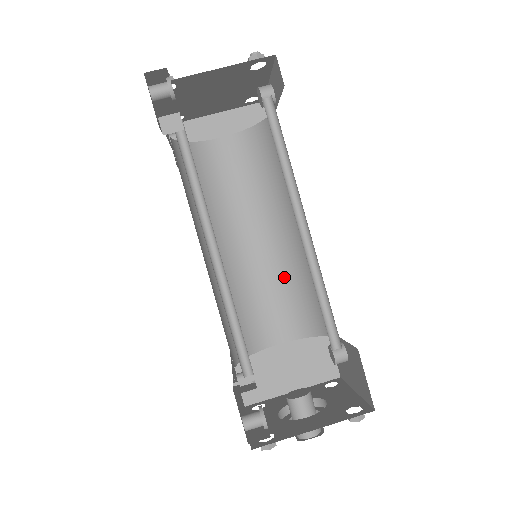
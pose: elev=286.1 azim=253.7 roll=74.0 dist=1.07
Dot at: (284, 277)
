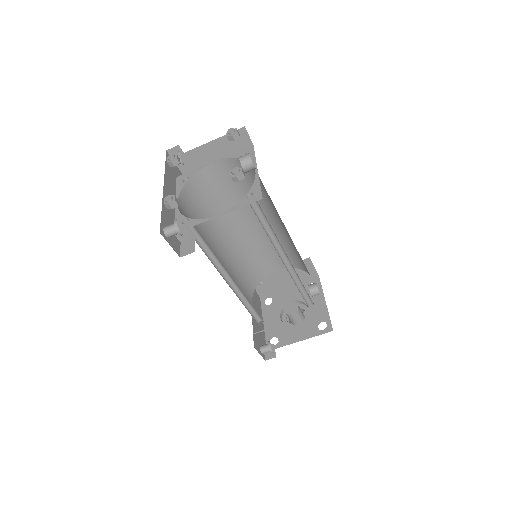
Dot at: occluded
